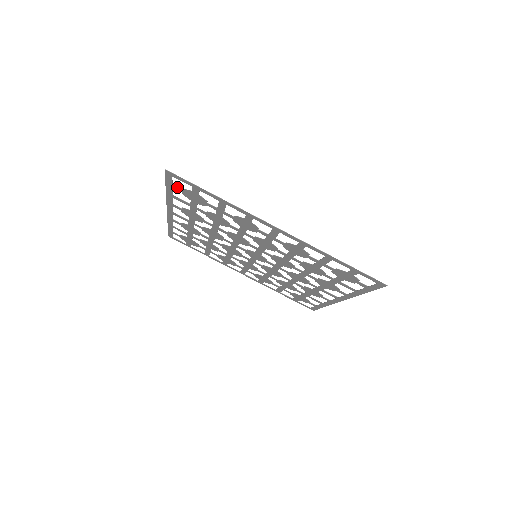
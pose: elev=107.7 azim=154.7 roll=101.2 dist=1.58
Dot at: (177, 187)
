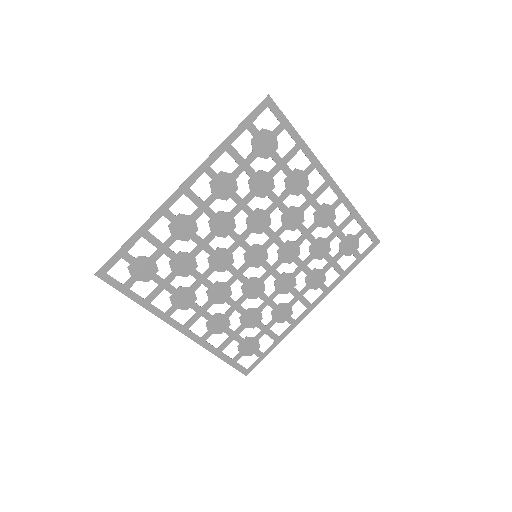
Dot at: (255, 127)
